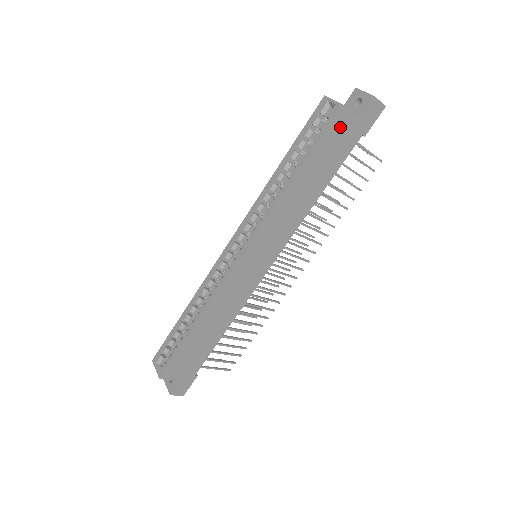
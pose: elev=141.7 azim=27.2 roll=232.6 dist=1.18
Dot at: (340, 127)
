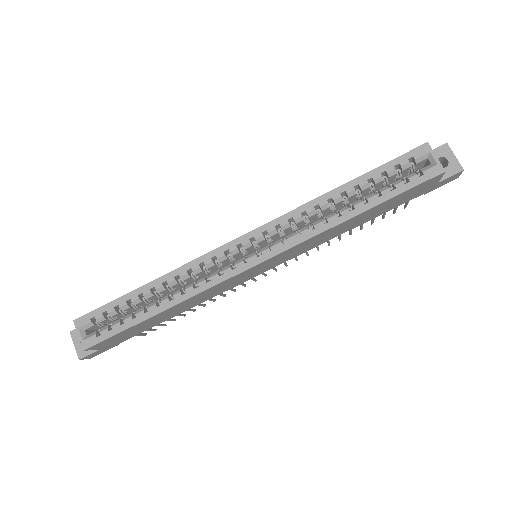
Dot at: (424, 185)
